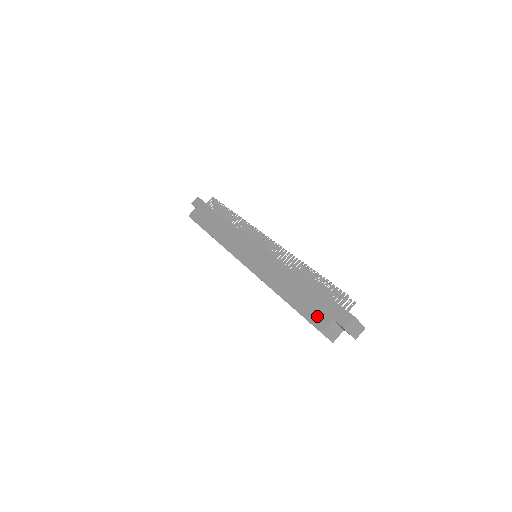
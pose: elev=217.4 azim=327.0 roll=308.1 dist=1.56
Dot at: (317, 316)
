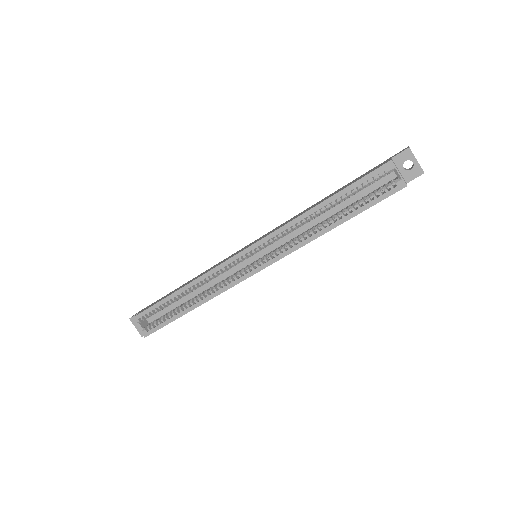
Dot at: (374, 169)
